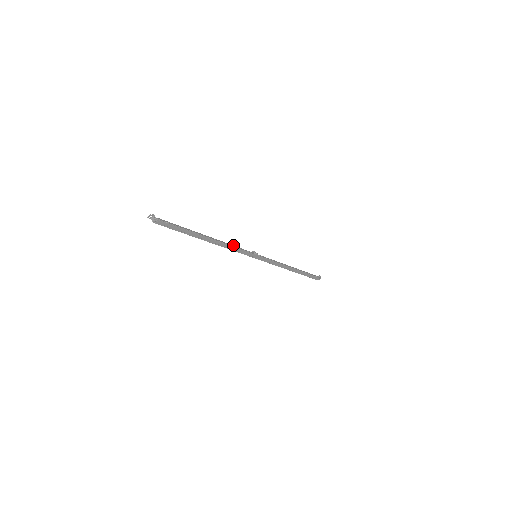
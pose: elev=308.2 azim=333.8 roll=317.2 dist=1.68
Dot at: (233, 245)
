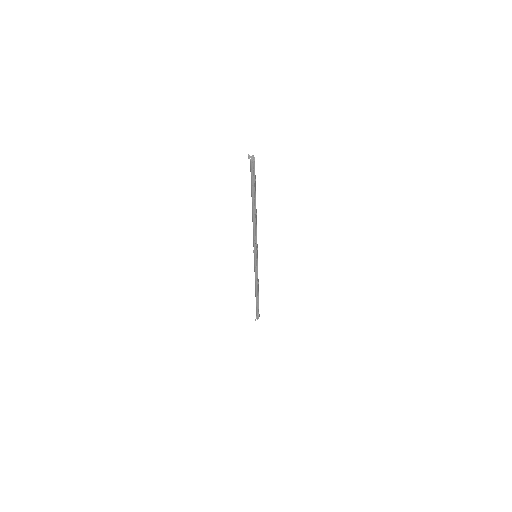
Dot at: (254, 232)
